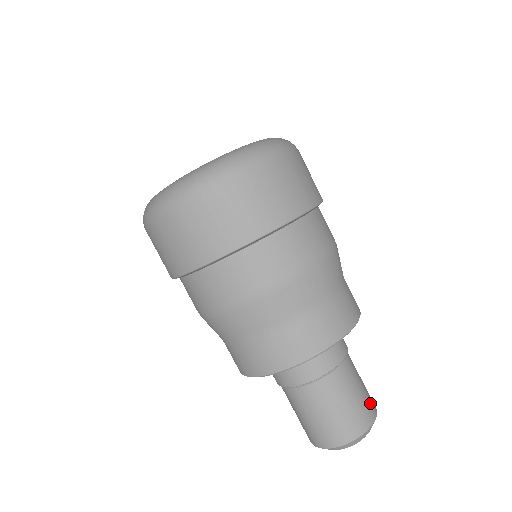
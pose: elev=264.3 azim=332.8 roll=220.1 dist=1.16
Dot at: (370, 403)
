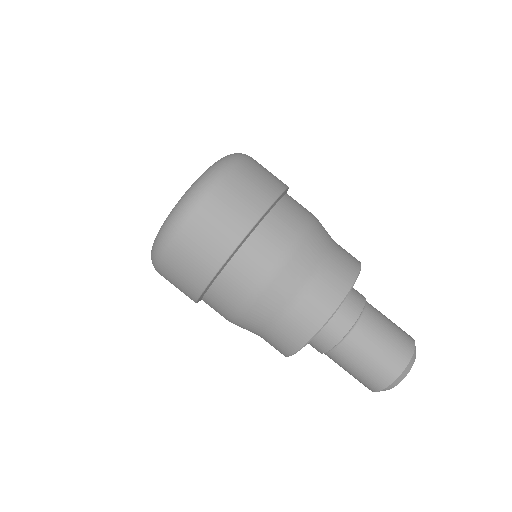
Dot at: occluded
